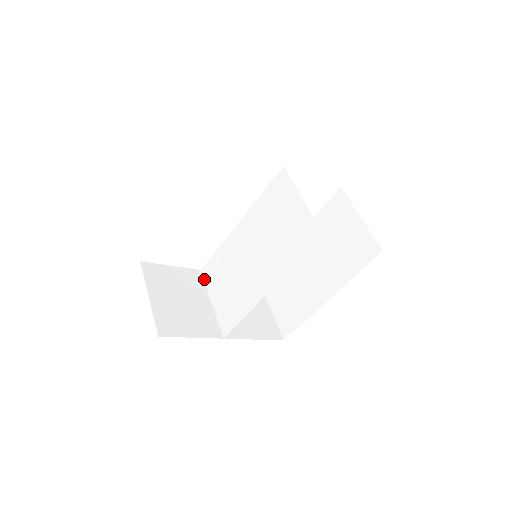
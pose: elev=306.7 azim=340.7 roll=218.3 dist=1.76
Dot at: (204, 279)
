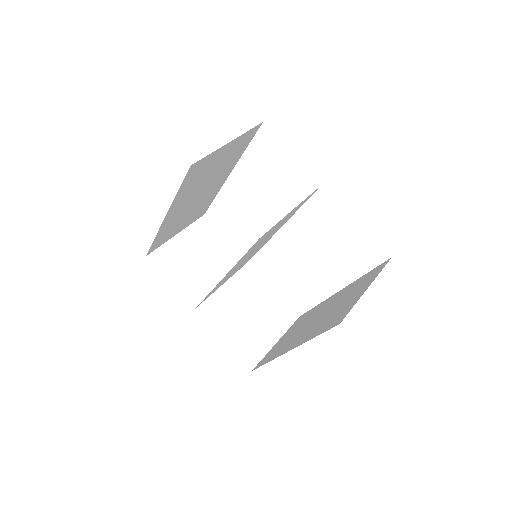
Dot at: (241, 268)
